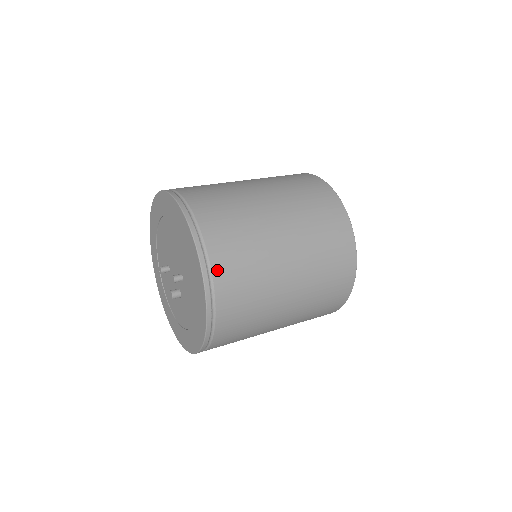
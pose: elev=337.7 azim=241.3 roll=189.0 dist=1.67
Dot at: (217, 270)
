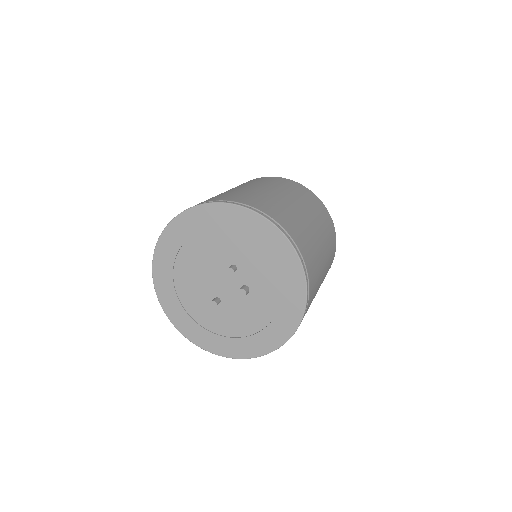
Dot at: (248, 203)
